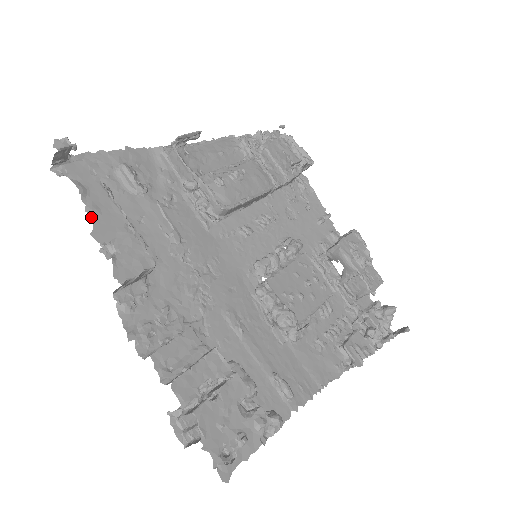
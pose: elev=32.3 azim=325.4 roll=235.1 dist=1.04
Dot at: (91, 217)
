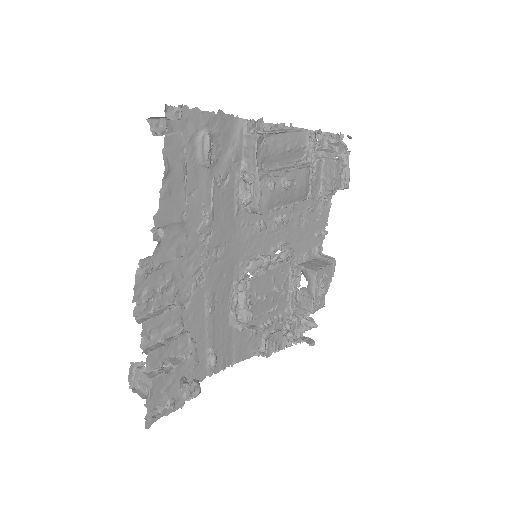
Dot at: (161, 199)
